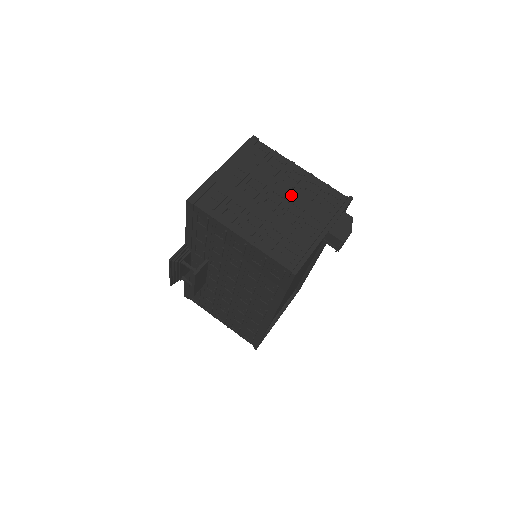
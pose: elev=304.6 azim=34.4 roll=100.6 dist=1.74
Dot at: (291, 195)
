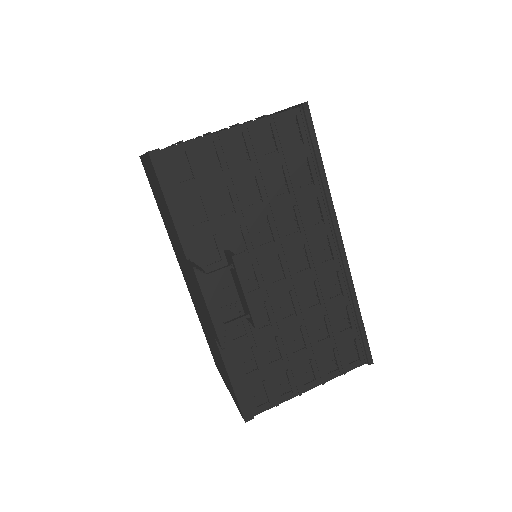
Dot at: occluded
